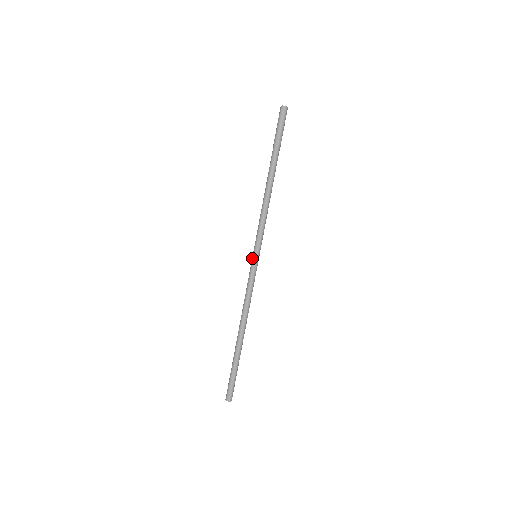
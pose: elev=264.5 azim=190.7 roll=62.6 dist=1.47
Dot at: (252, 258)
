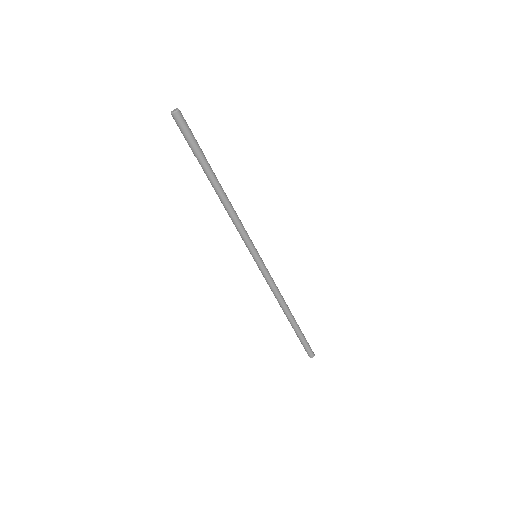
Dot at: (254, 258)
